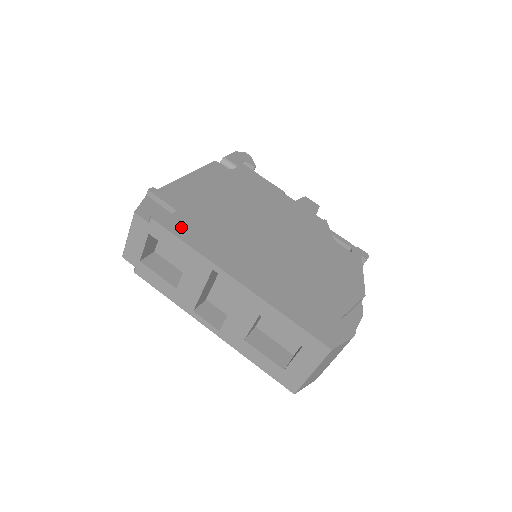
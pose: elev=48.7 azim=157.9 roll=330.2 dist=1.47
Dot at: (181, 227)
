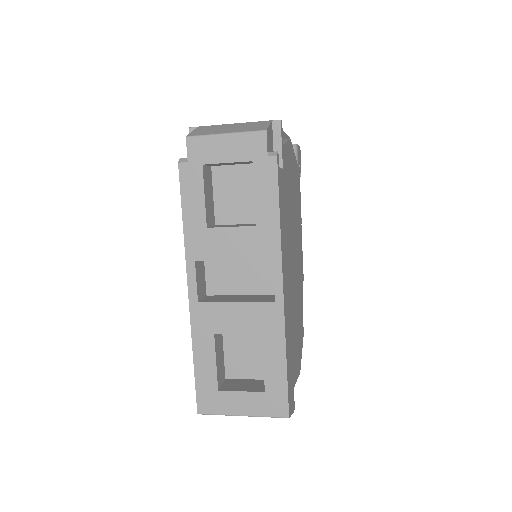
Dot at: (281, 191)
